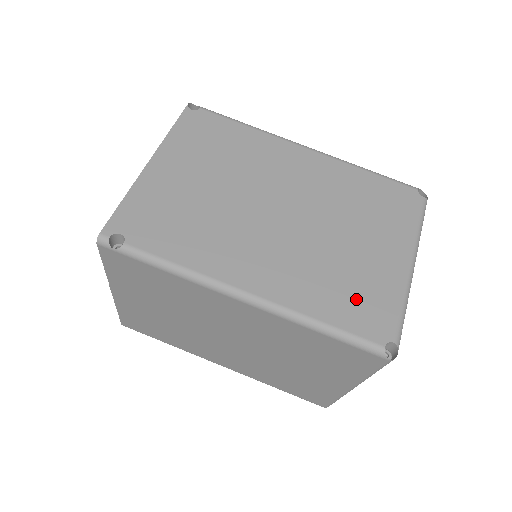
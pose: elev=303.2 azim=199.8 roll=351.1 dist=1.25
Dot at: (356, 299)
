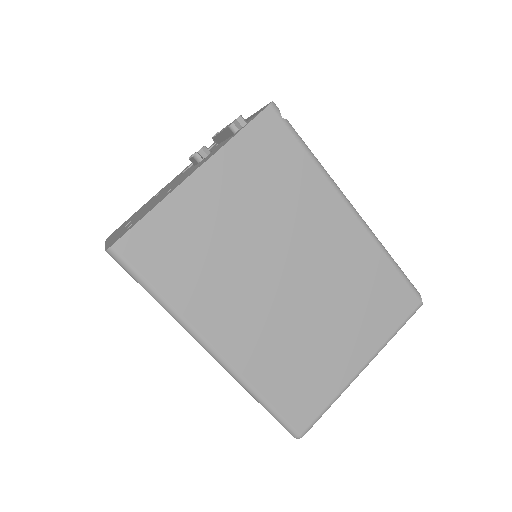
Dot at: occluded
